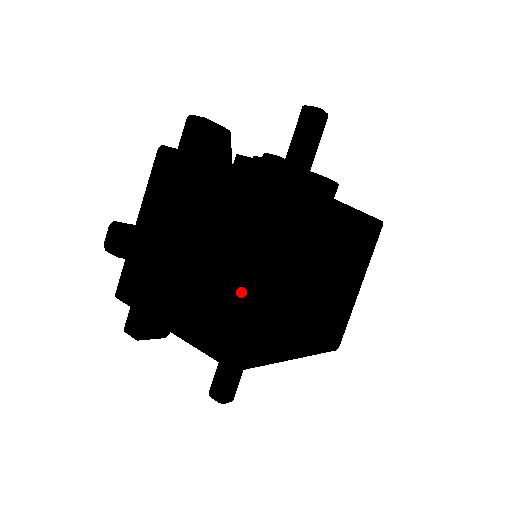
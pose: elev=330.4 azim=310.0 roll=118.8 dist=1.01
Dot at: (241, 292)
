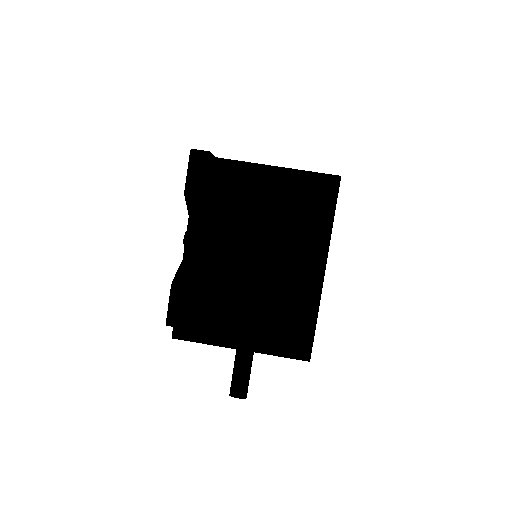
Dot at: occluded
